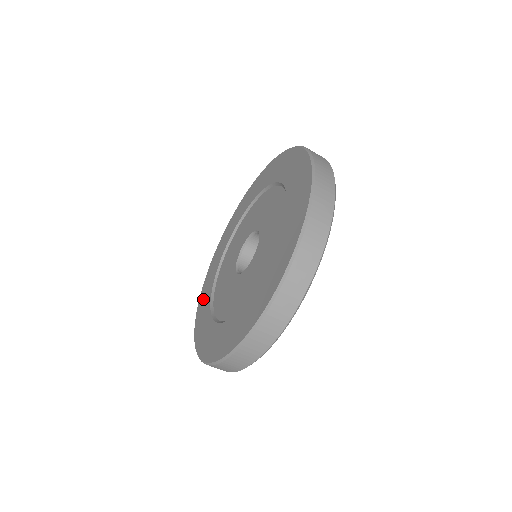
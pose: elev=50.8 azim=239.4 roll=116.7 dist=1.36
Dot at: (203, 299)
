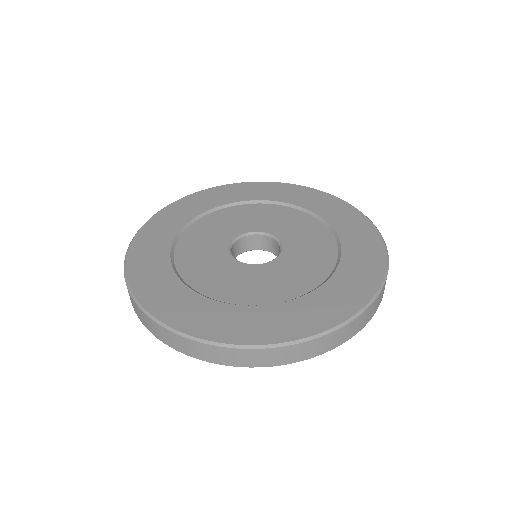
Dot at: (176, 211)
